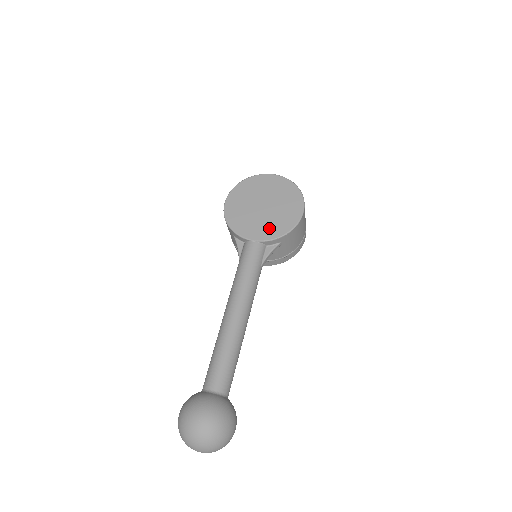
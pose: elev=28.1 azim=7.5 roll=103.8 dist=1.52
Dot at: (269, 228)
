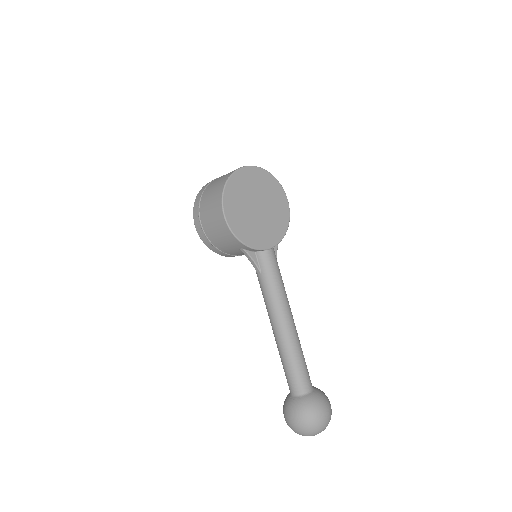
Dot at: (274, 230)
